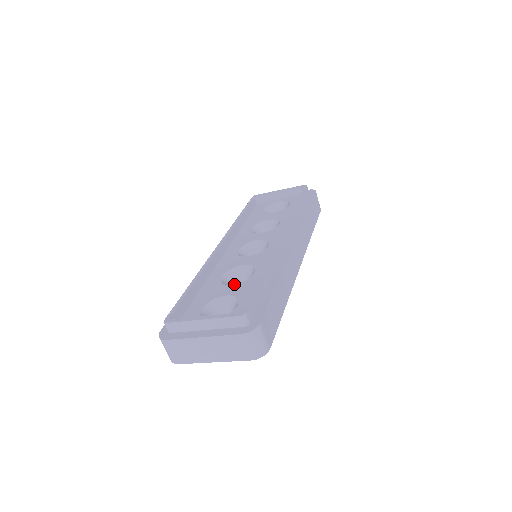
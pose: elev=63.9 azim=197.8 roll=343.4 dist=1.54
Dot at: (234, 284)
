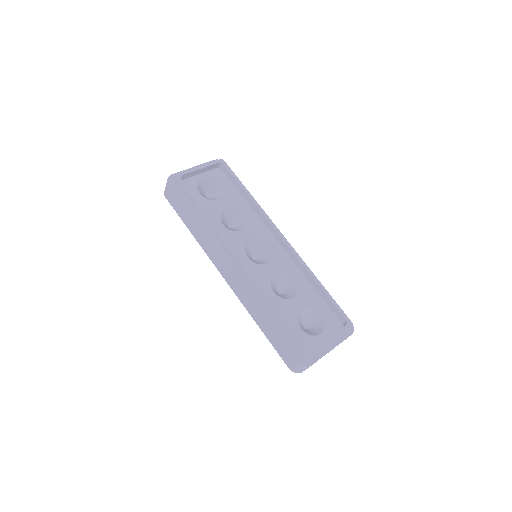
Dot at: (295, 296)
